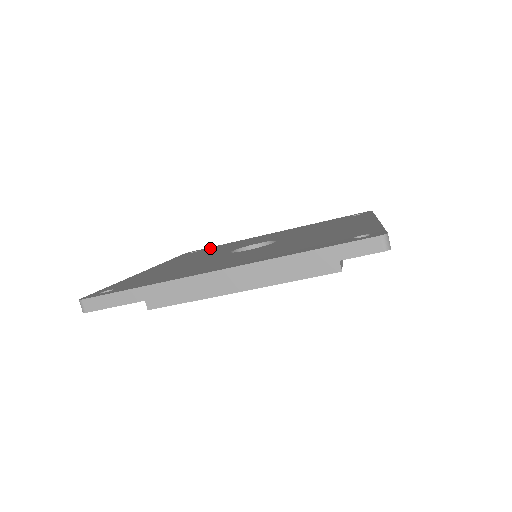
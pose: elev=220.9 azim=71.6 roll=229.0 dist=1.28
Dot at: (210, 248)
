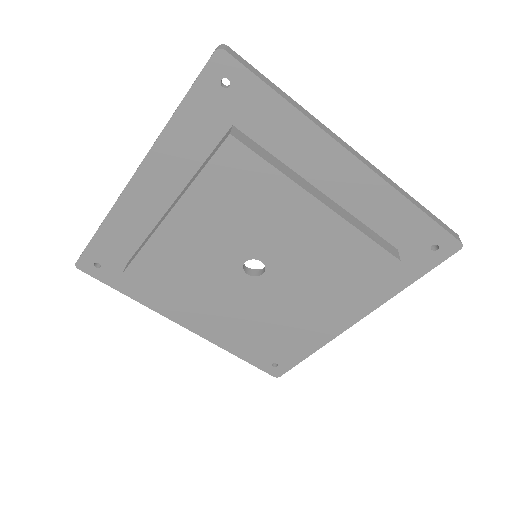
Dot at: occluded
